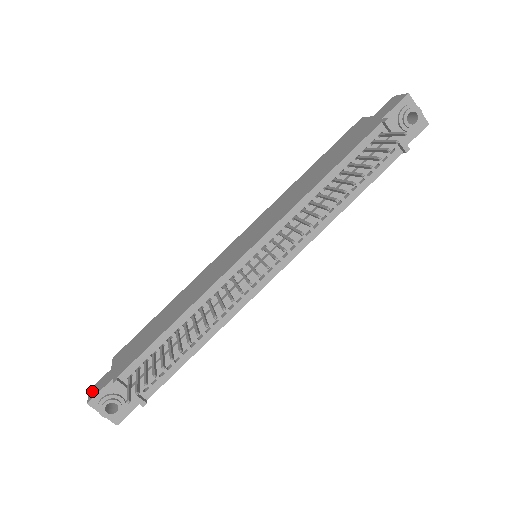
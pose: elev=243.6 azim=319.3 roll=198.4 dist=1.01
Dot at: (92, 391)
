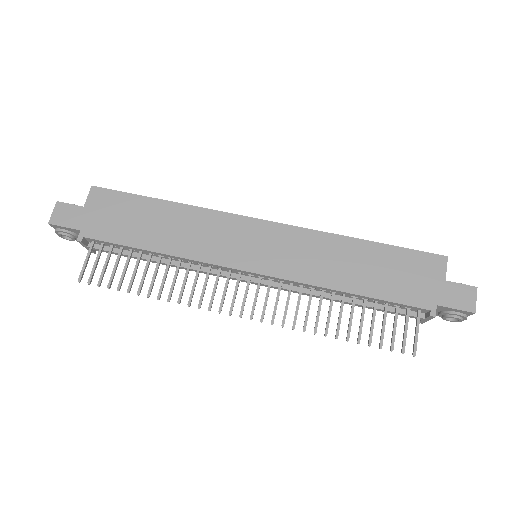
Dot at: (58, 211)
